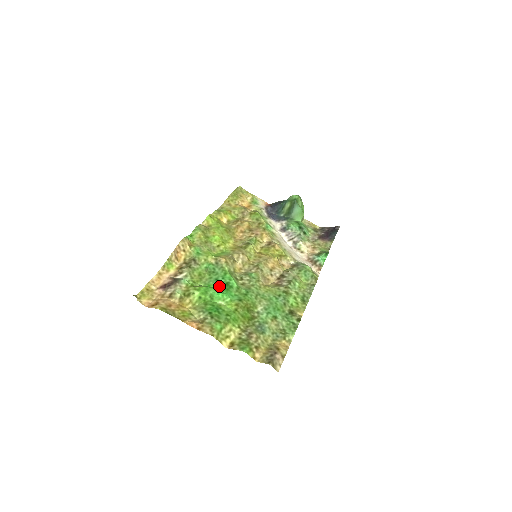
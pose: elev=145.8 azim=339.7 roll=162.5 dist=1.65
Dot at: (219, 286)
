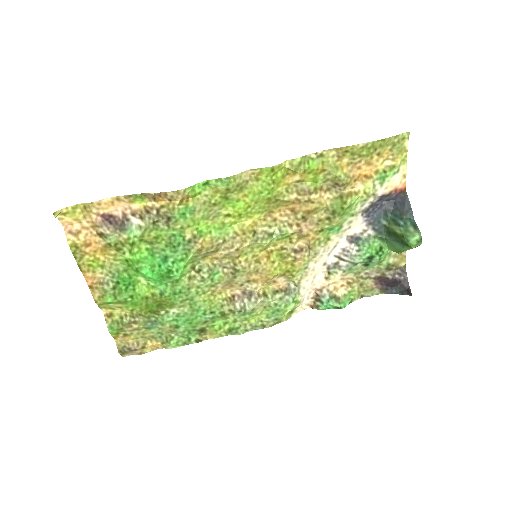
Dot at: (159, 266)
